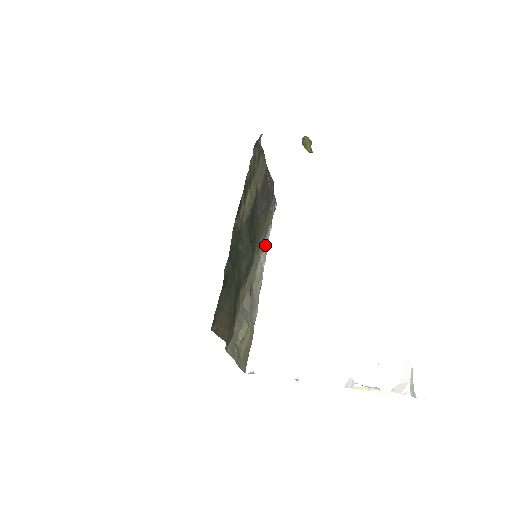
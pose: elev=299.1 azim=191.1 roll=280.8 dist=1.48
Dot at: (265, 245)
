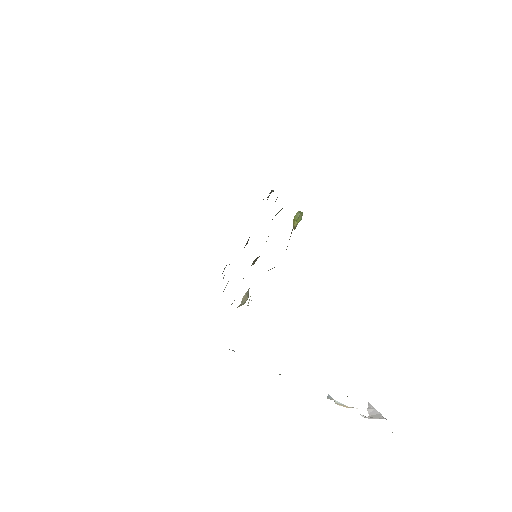
Dot at: occluded
